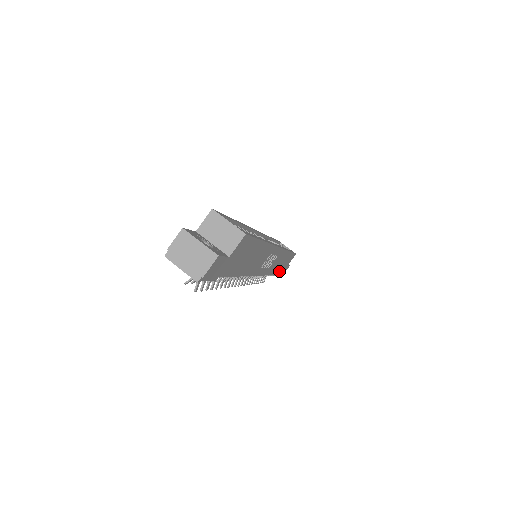
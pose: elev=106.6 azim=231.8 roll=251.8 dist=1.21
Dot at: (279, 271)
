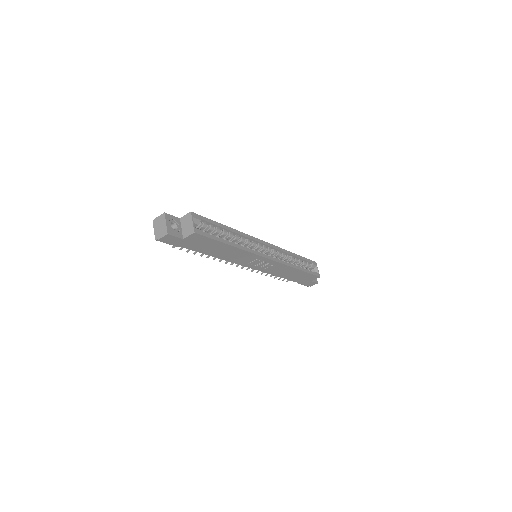
Dot at: (296, 280)
